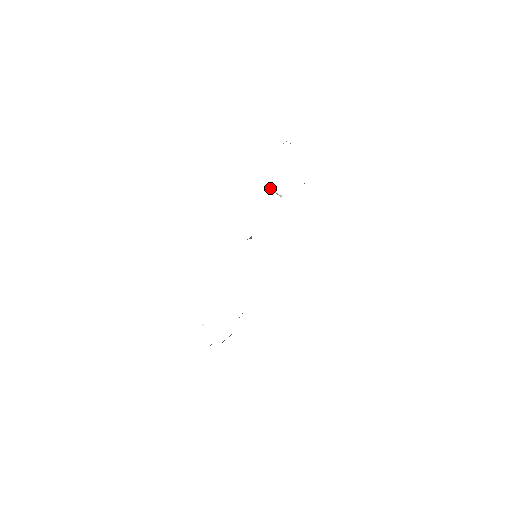
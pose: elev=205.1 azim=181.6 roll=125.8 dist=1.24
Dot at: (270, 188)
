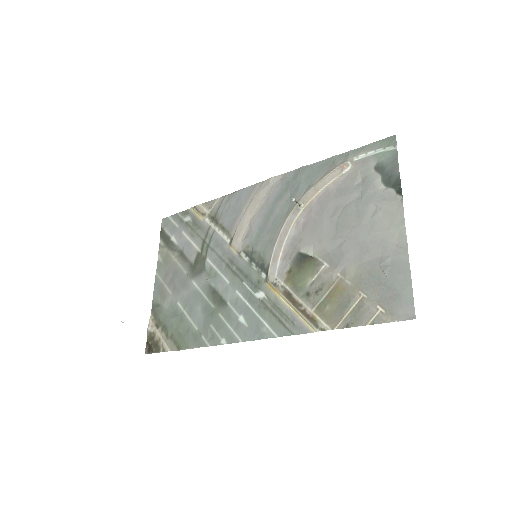
Dot at: (295, 199)
